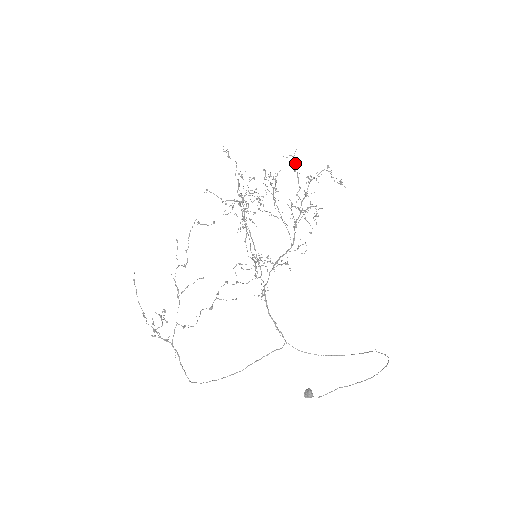
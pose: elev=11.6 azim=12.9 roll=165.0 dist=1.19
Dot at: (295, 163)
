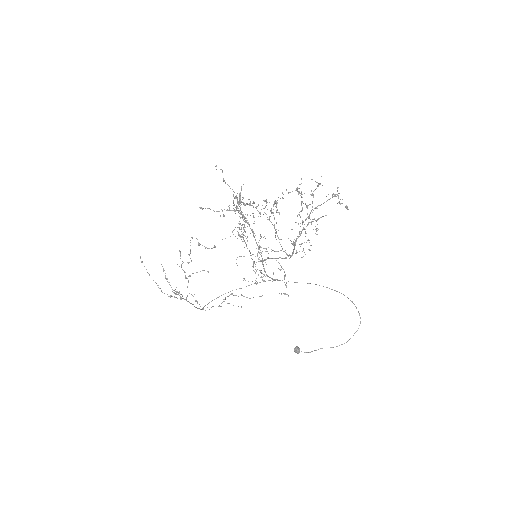
Dot at: (299, 184)
